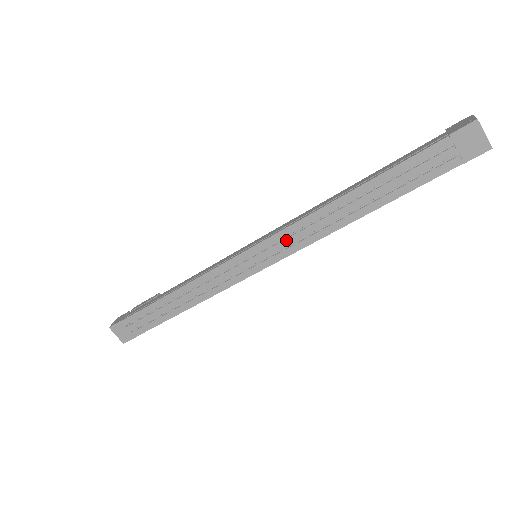
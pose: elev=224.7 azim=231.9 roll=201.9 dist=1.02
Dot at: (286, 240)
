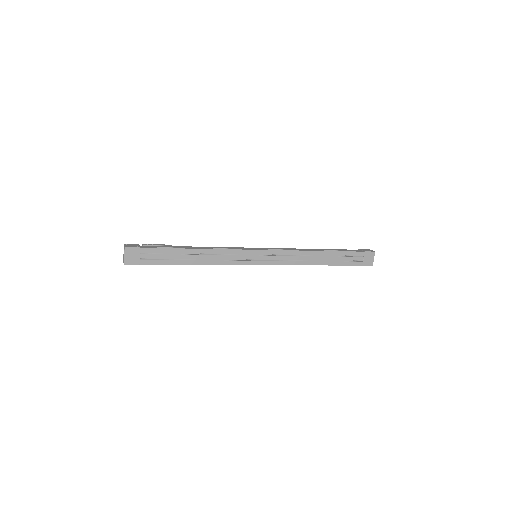
Dot at: (281, 256)
